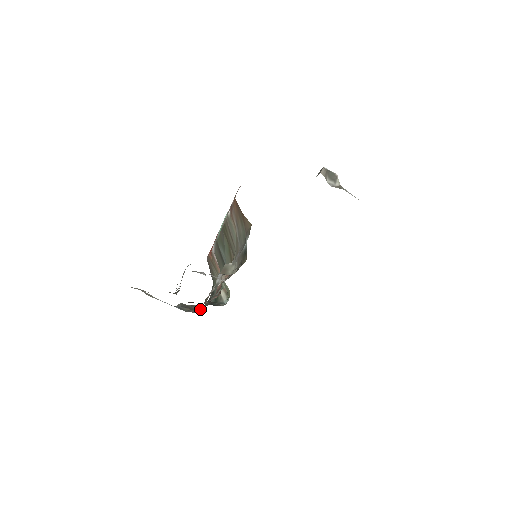
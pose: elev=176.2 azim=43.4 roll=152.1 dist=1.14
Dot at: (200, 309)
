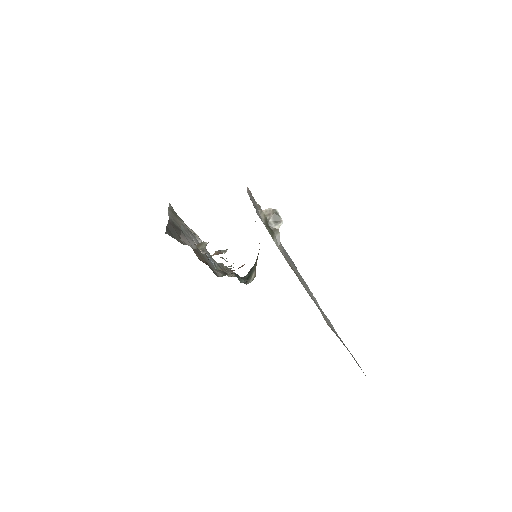
Dot at: (224, 274)
